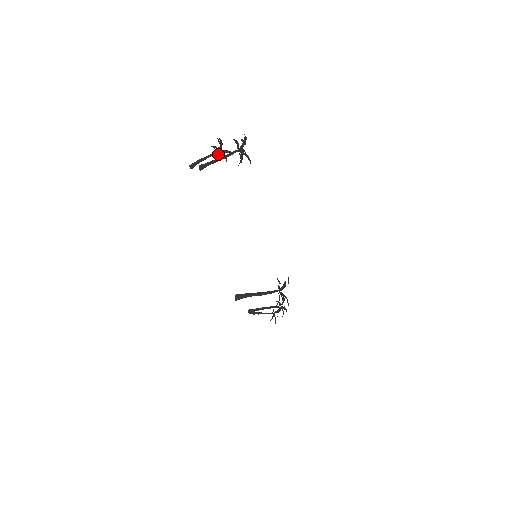
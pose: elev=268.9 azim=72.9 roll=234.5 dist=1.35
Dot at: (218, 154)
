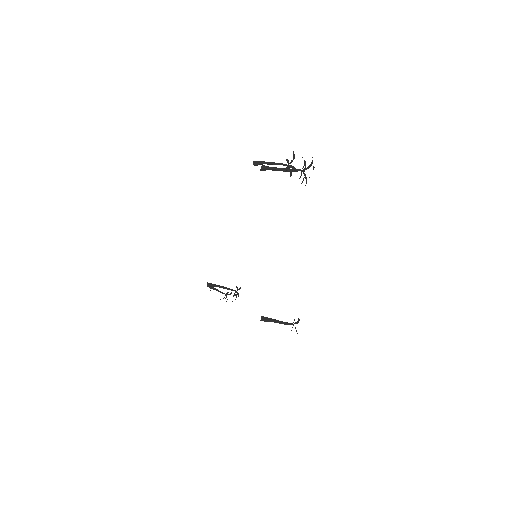
Dot at: (287, 168)
